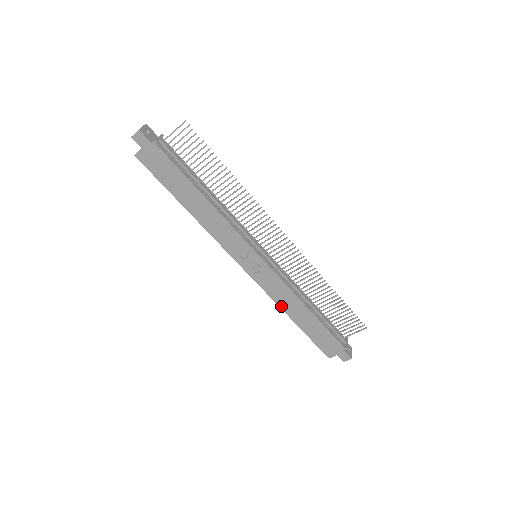
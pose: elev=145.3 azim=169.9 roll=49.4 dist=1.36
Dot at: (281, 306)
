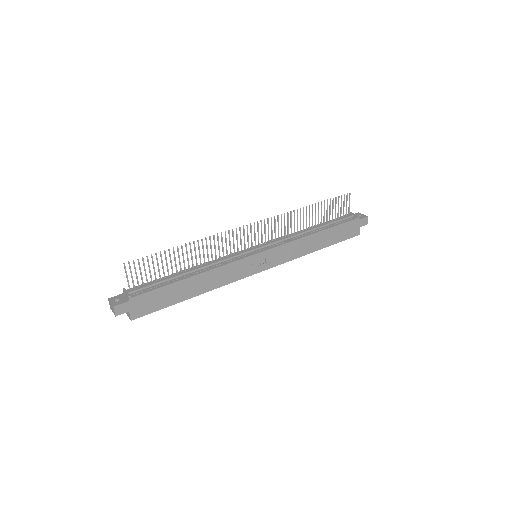
Dot at: (304, 254)
